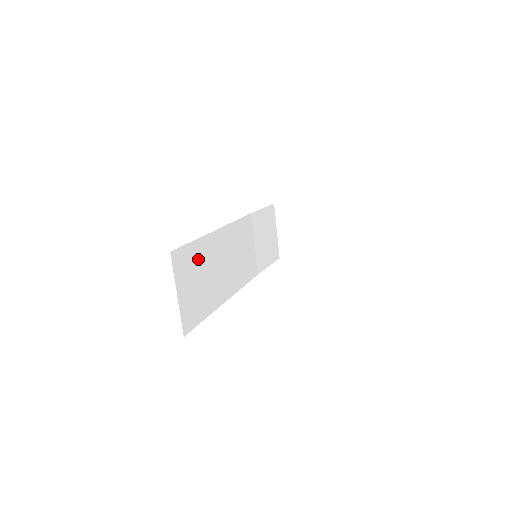
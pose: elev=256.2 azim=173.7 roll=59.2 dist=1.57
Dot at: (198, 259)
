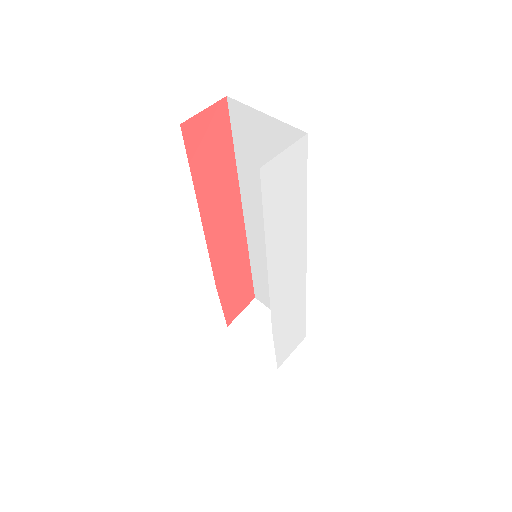
Dot at: occluded
